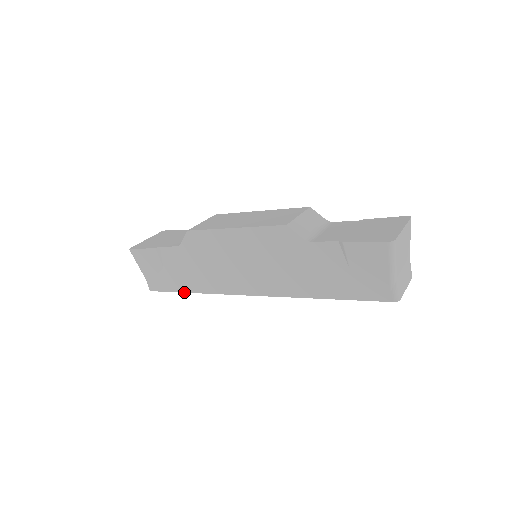
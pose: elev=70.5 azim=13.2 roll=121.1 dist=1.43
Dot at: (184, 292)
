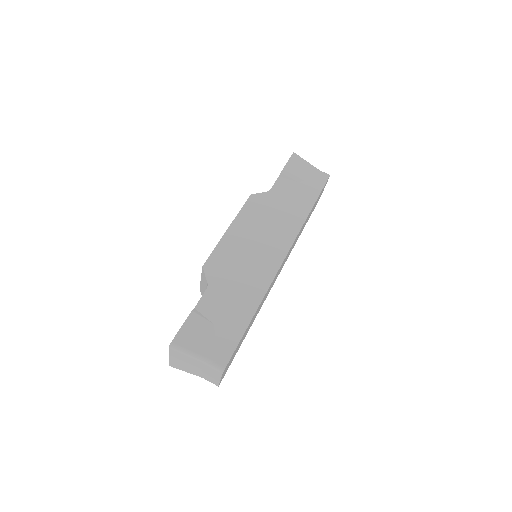
Dot at: (250, 322)
